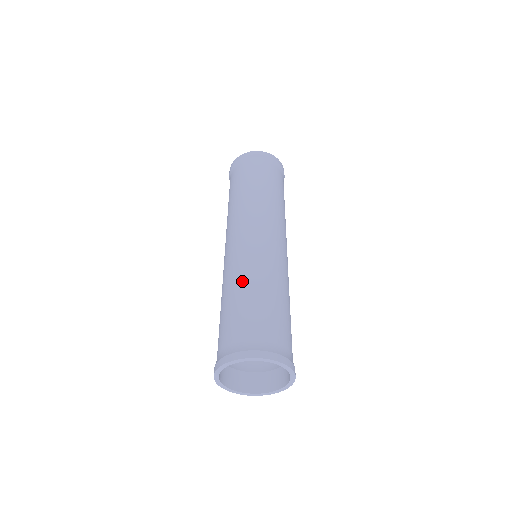
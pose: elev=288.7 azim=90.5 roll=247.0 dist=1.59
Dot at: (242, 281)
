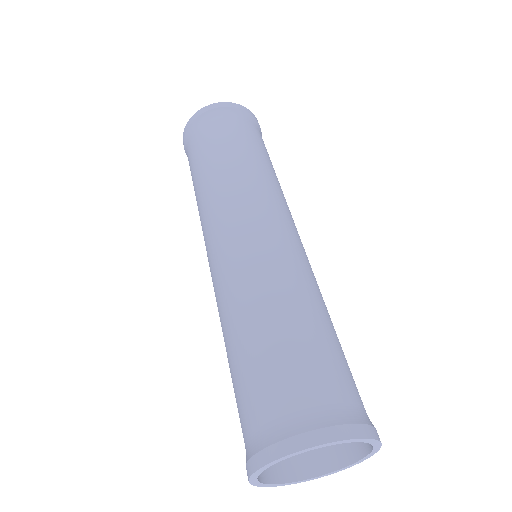
Dot at: (247, 309)
